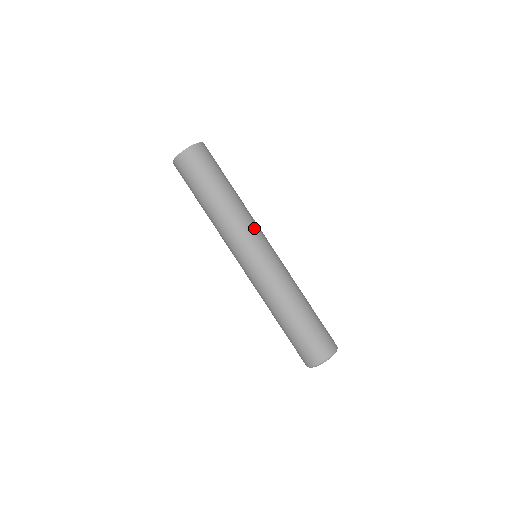
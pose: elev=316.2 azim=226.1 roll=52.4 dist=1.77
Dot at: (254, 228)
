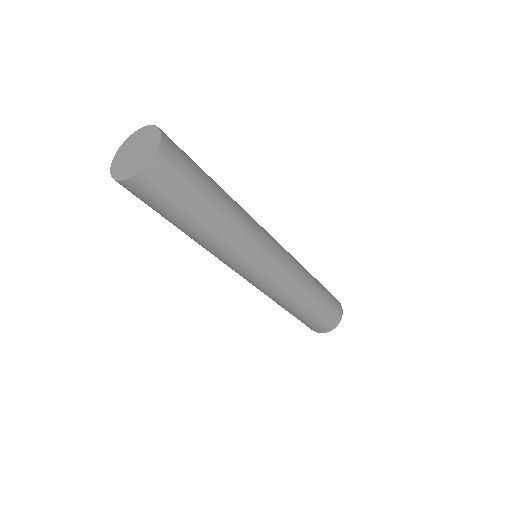
Dot at: (260, 228)
